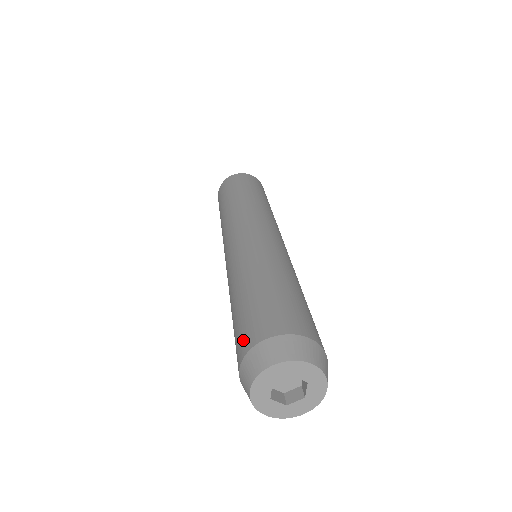
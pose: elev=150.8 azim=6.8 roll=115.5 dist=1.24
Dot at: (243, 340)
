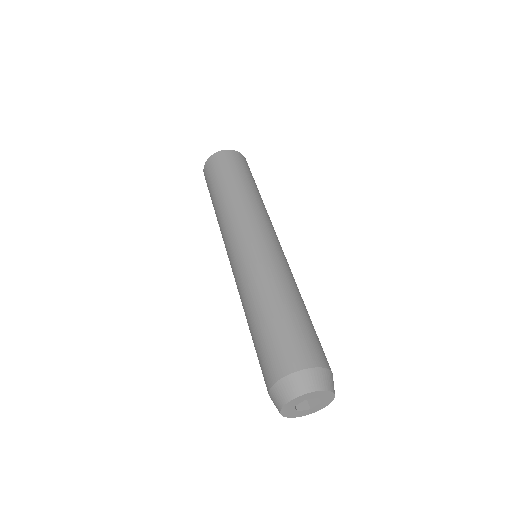
Dot at: (264, 375)
